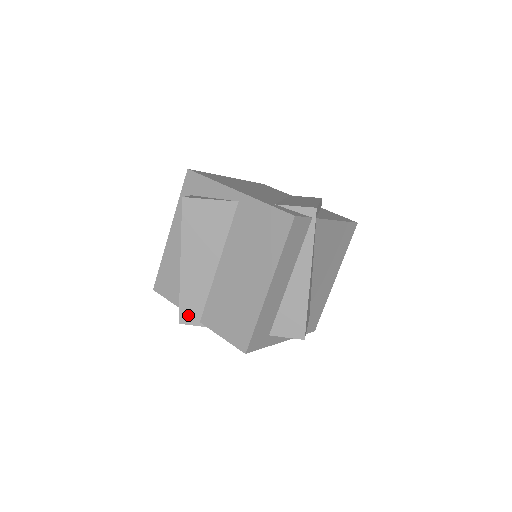
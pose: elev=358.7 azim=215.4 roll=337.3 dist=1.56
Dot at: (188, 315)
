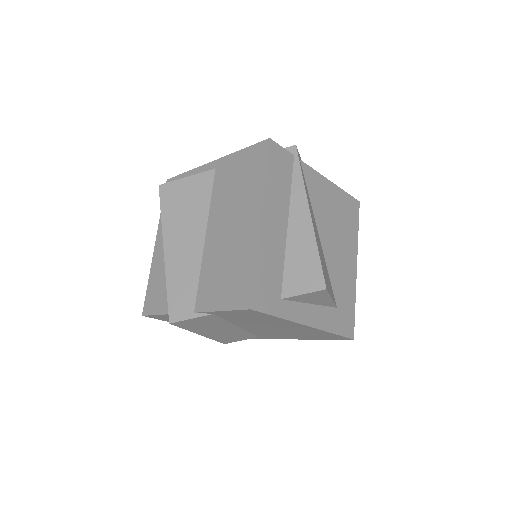
Dot at: (179, 309)
